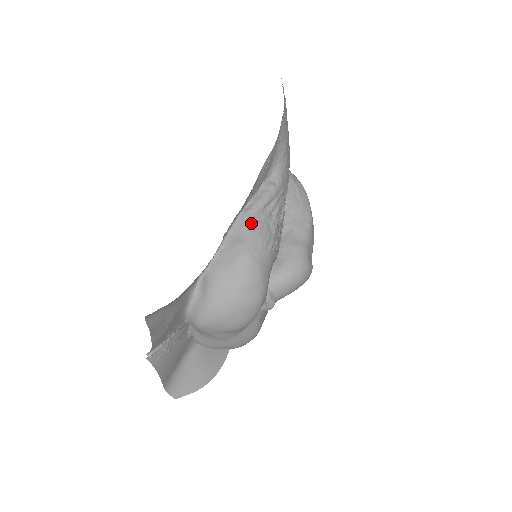
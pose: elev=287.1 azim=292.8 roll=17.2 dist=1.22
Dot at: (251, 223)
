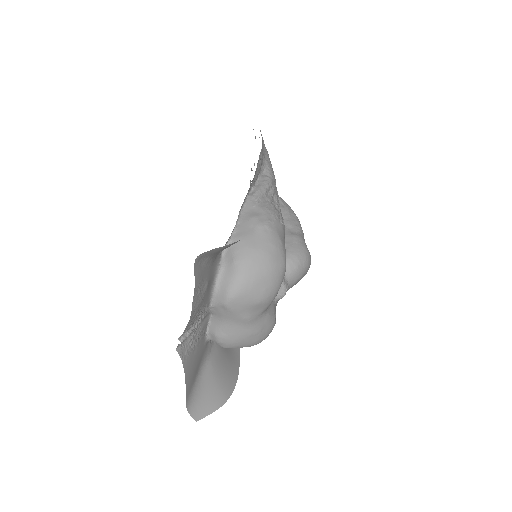
Dot at: (260, 202)
